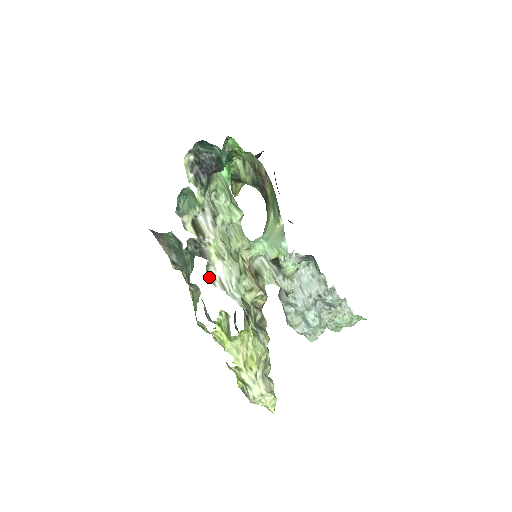
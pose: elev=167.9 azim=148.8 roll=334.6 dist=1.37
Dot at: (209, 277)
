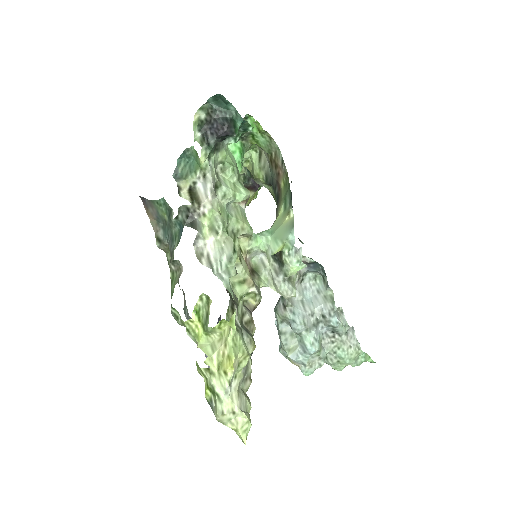
Dot at: (196, 252)
